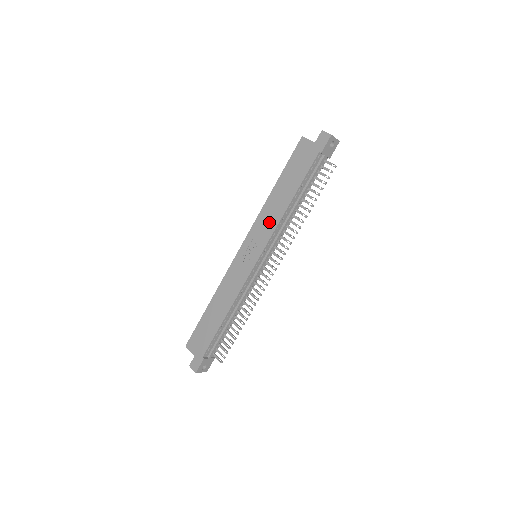
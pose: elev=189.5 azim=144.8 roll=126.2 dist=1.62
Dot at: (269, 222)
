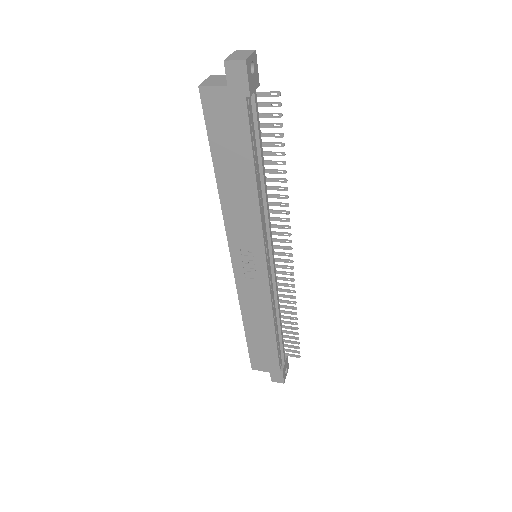
Dot at: (246, 221)
